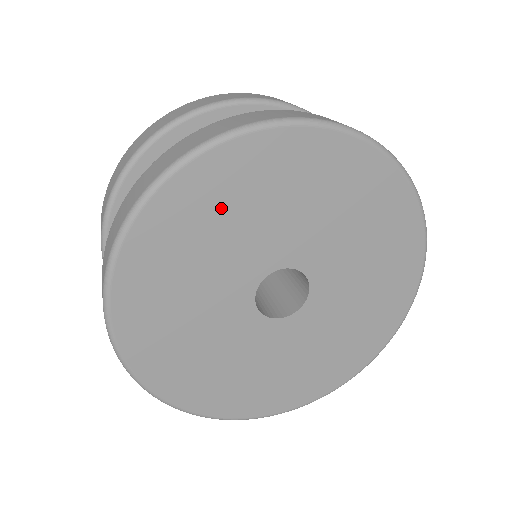
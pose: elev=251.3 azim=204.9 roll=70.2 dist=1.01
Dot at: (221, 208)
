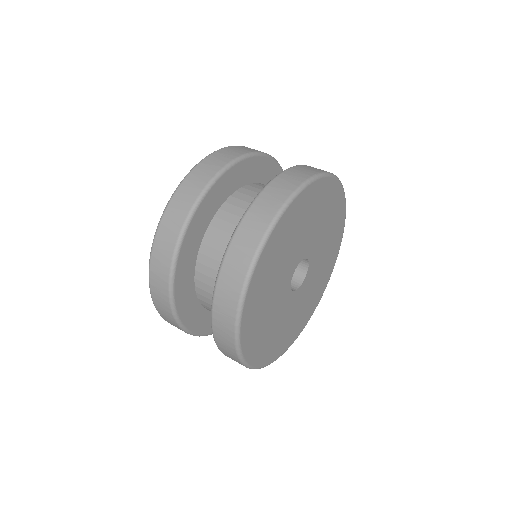
Dot at: (274, 263)
